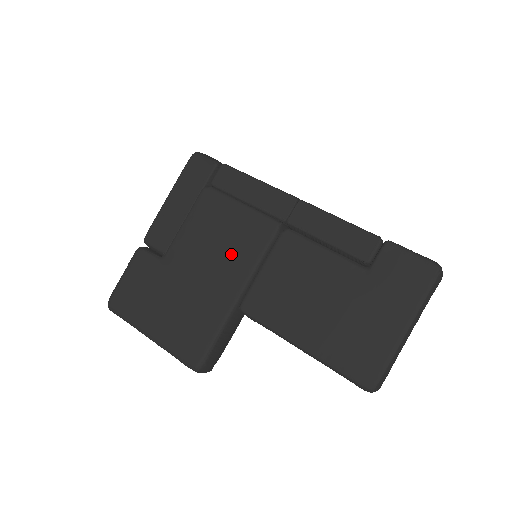
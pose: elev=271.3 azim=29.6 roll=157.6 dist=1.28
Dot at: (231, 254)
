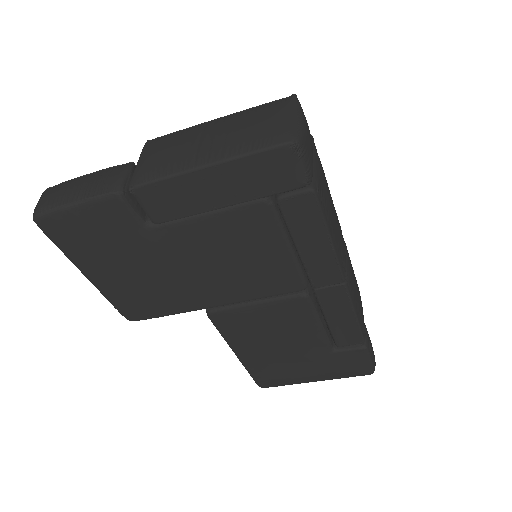
Dot at: (236, 279)
